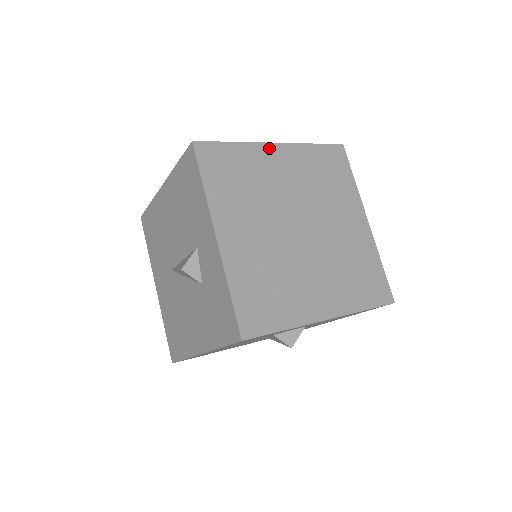
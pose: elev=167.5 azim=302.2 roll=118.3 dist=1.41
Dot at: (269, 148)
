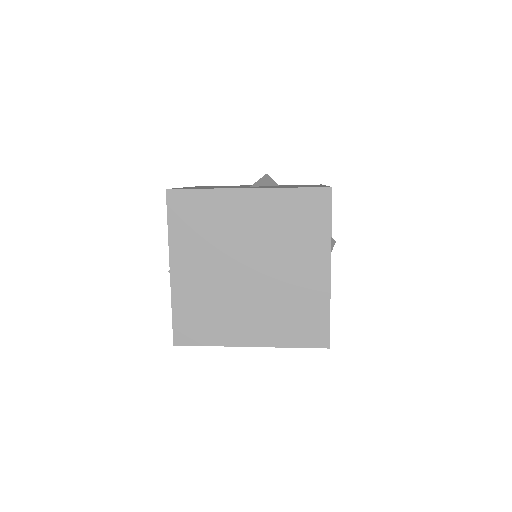
Dot at: (239, 194)
